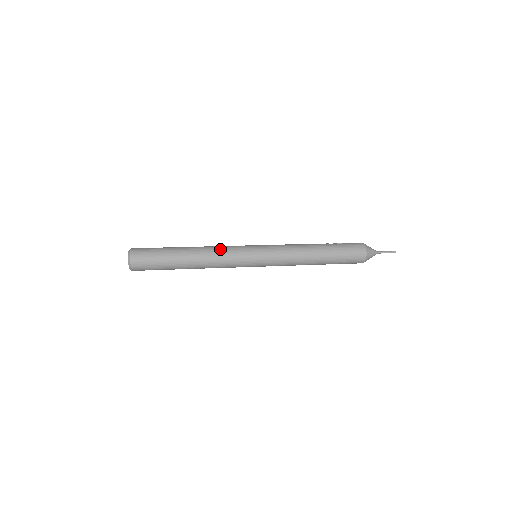
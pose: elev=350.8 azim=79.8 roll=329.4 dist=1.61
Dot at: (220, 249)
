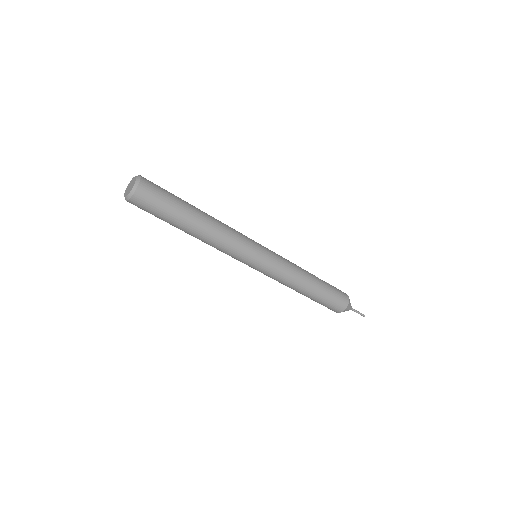
Dot at: (231, 229)
